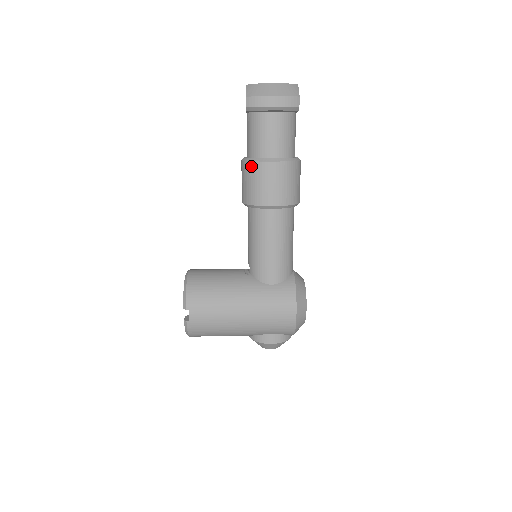
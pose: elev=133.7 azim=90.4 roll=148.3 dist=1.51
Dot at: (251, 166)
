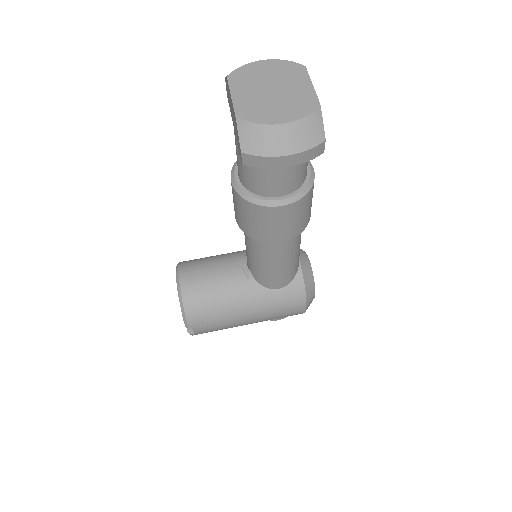
Dot at: (250, 207)
